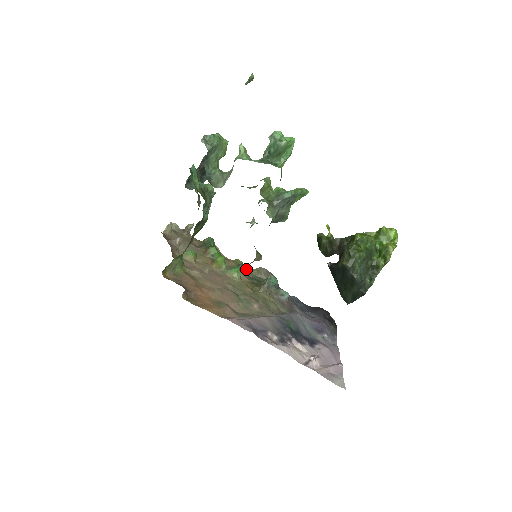
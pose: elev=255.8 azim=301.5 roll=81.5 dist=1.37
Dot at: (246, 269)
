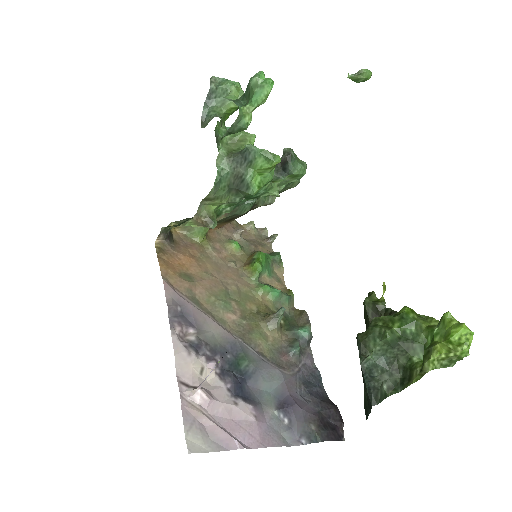
Dot at: (287, 301)
